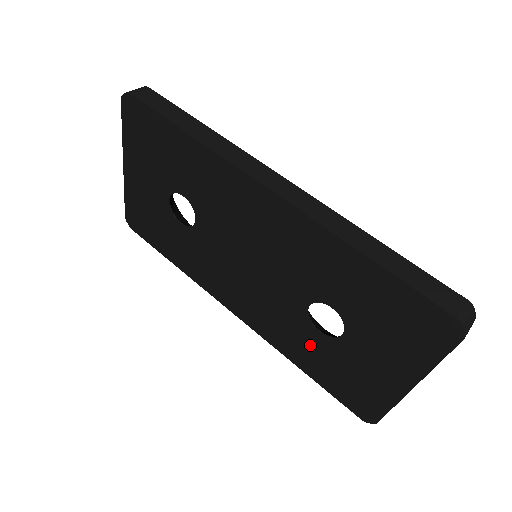
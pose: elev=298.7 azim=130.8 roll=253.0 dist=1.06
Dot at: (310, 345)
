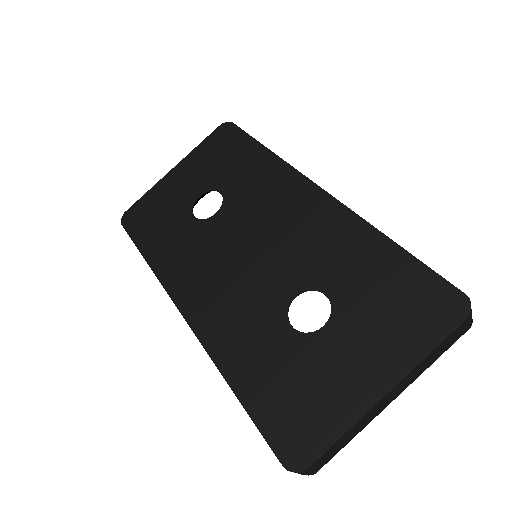
Dot at: (268, 347)
